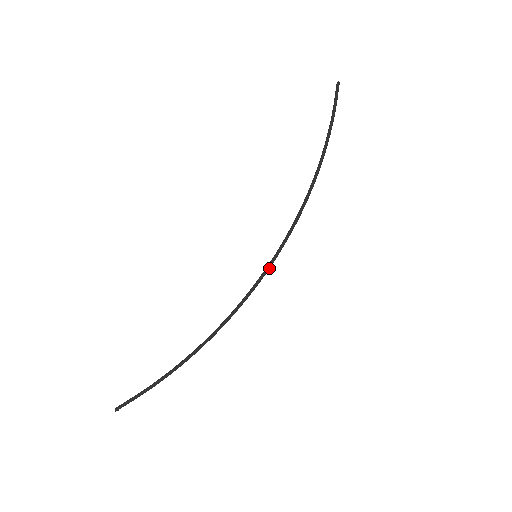
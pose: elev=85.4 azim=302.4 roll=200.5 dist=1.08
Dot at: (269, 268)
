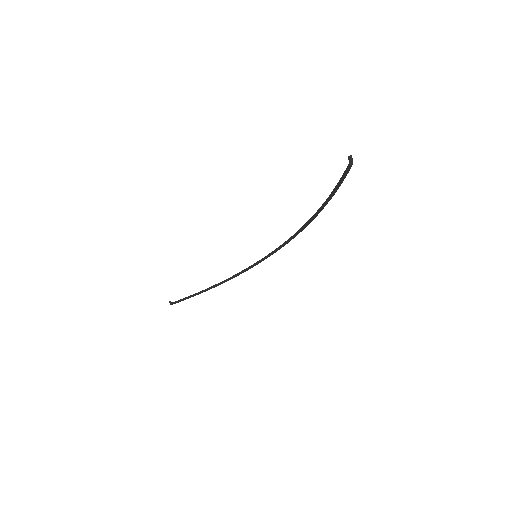
Dot at: occluded
